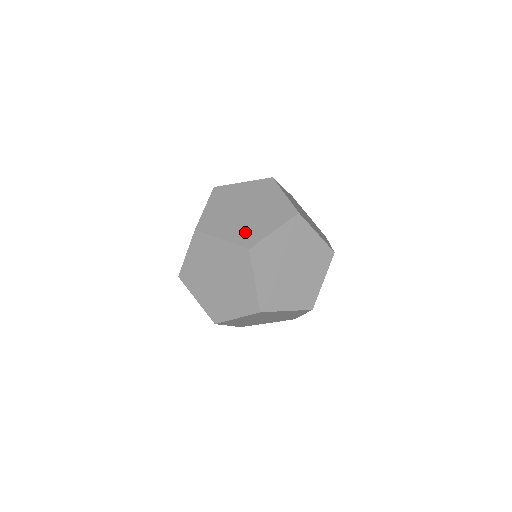
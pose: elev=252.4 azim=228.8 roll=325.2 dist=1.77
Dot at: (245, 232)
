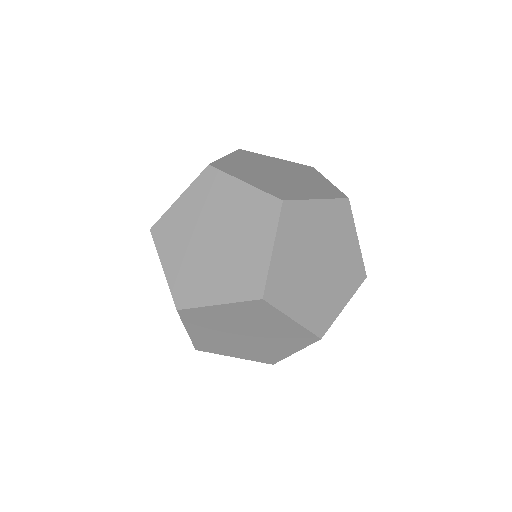
Dot at: (278, 187)
